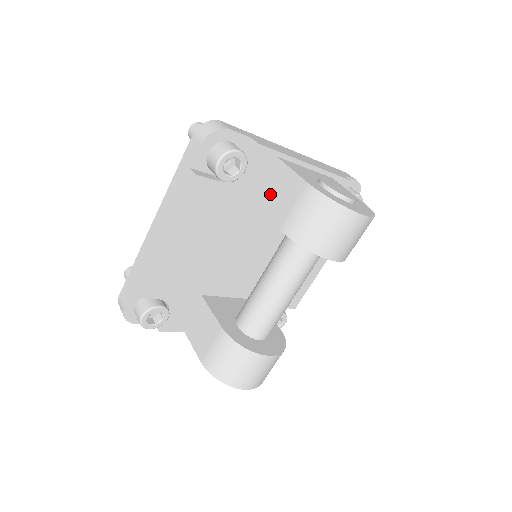
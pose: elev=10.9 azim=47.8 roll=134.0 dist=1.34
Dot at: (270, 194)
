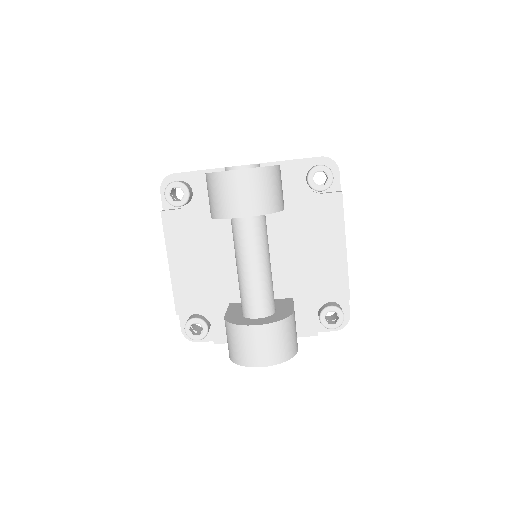
Dot at: occluded
